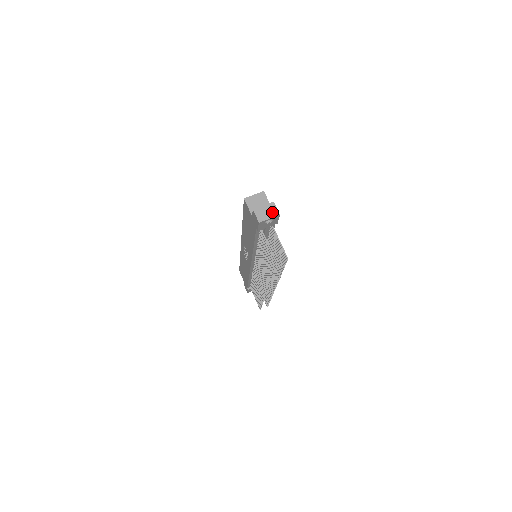
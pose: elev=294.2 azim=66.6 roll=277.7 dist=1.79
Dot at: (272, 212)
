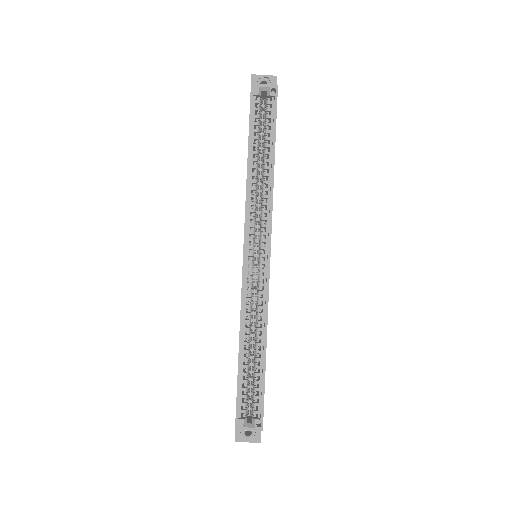
Dot at: occluded
